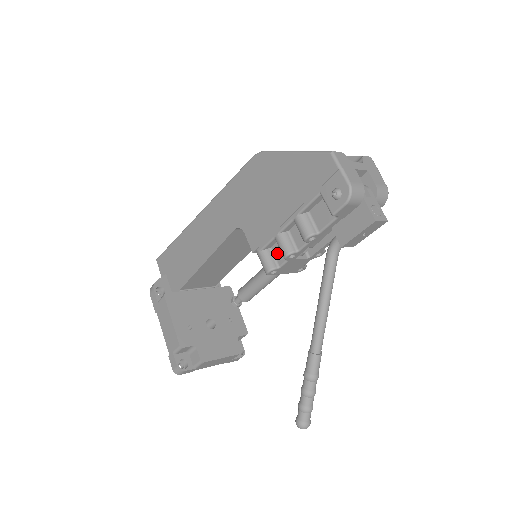
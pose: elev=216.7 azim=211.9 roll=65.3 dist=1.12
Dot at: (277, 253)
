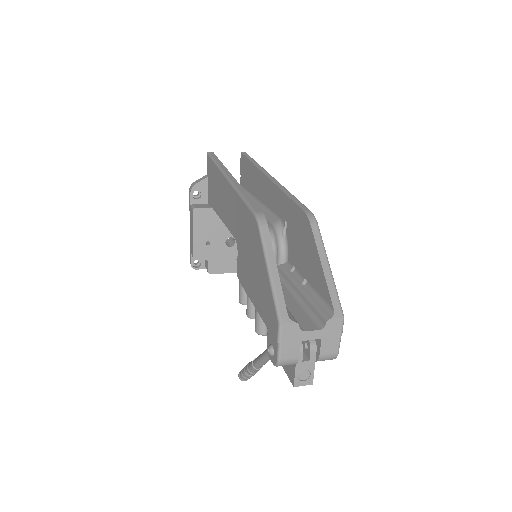
Dot at: occluded
